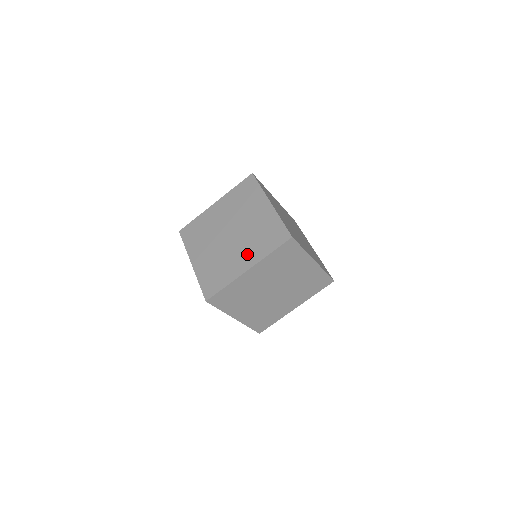
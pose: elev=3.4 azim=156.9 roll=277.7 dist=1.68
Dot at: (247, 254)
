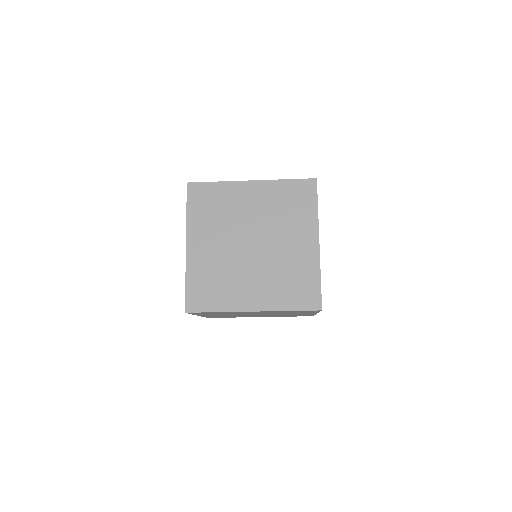
Dot at: occluded
